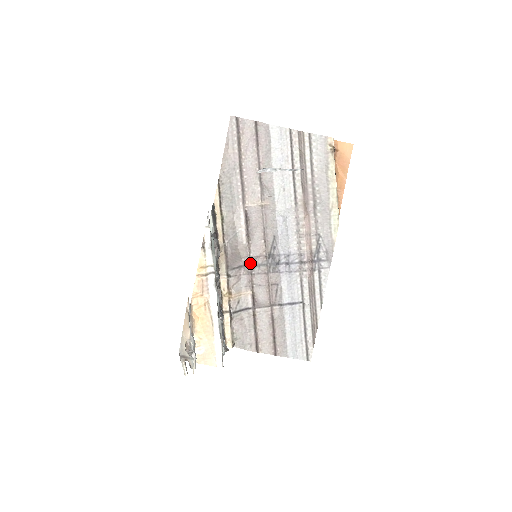
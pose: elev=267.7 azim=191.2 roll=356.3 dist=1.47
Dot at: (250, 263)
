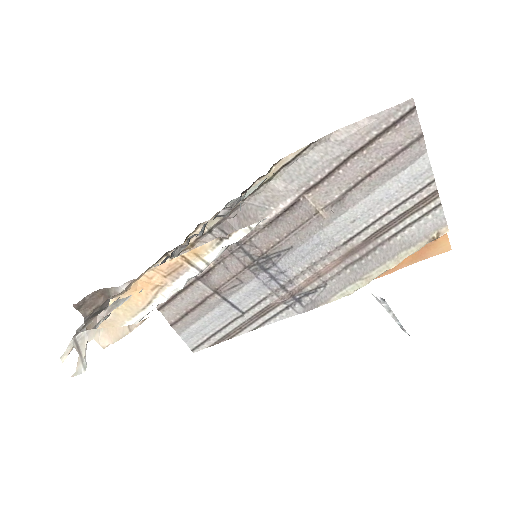
Dot at: (243, 244)
